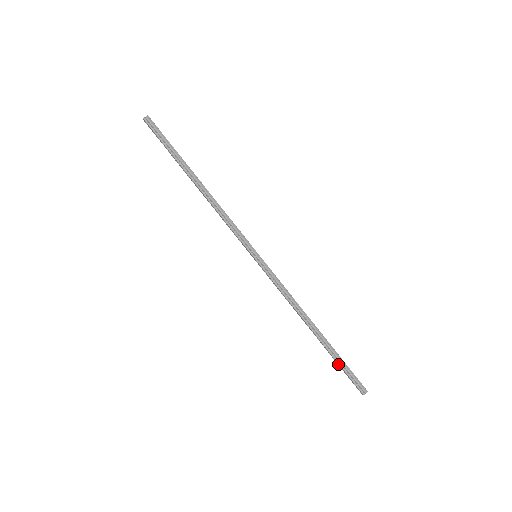
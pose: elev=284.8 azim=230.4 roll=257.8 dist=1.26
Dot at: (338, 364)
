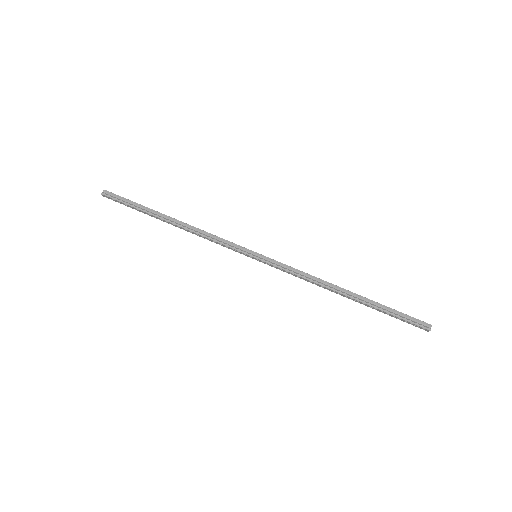
Dot at: (388, 314)
